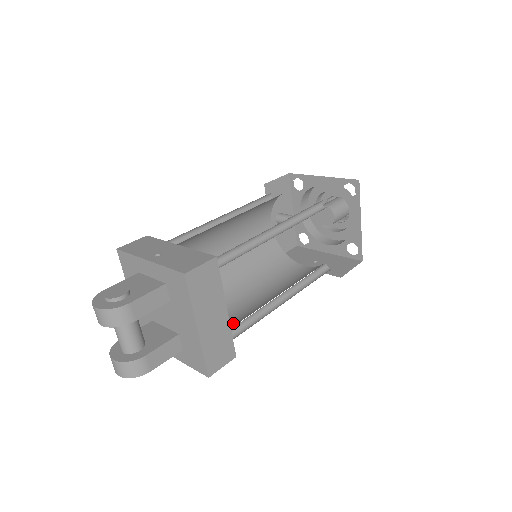
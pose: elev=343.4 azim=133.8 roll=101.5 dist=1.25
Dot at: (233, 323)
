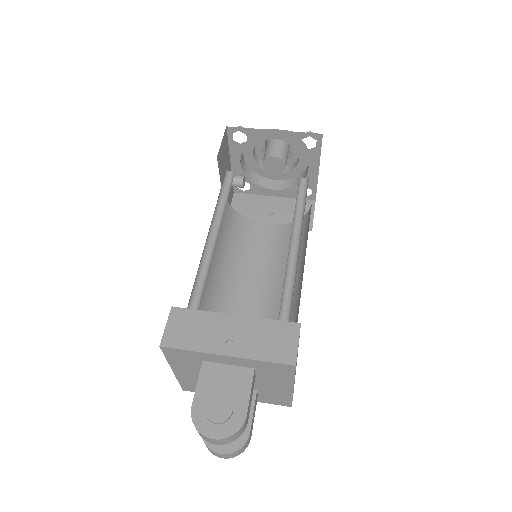
Dot at: occluded
